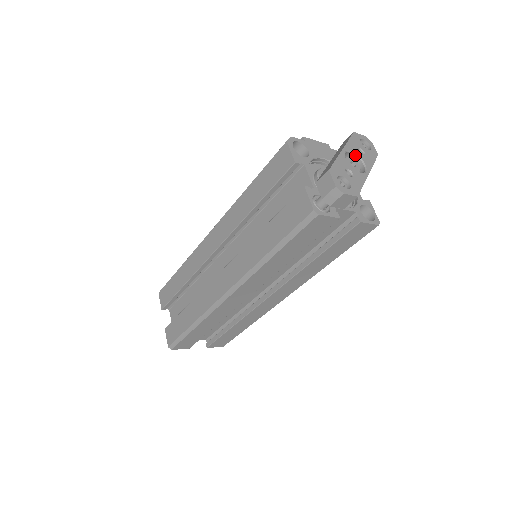
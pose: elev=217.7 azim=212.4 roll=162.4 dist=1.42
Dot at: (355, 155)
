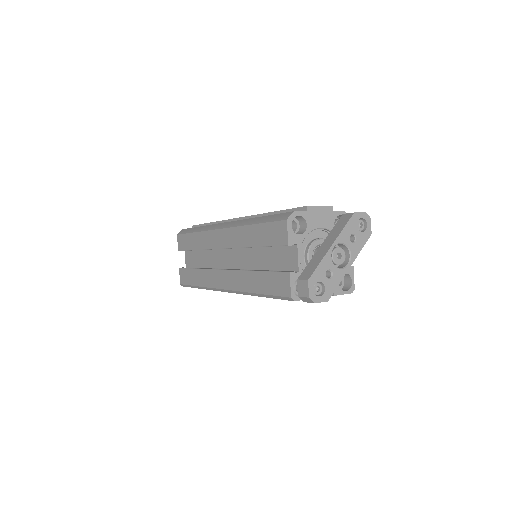
Dot at: (345, 245)
